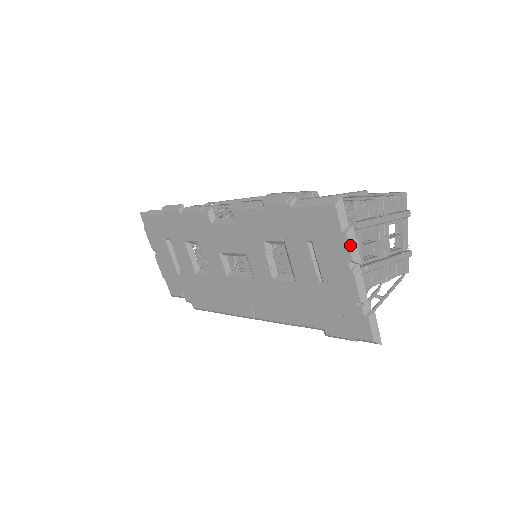
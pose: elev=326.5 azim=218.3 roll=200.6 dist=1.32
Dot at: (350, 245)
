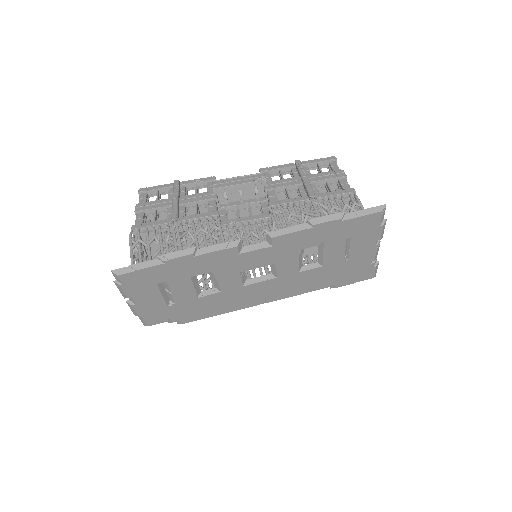
Dot at: (382, 231)
